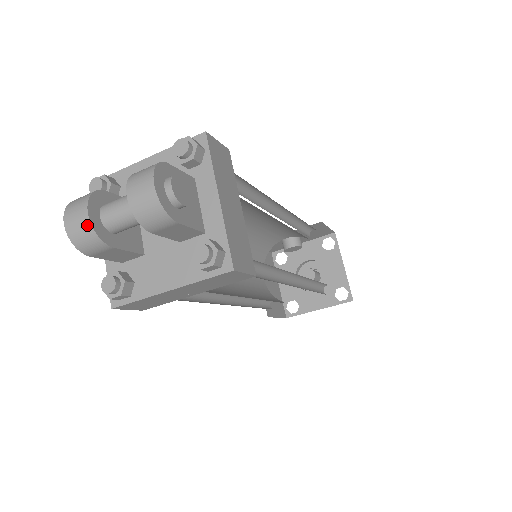
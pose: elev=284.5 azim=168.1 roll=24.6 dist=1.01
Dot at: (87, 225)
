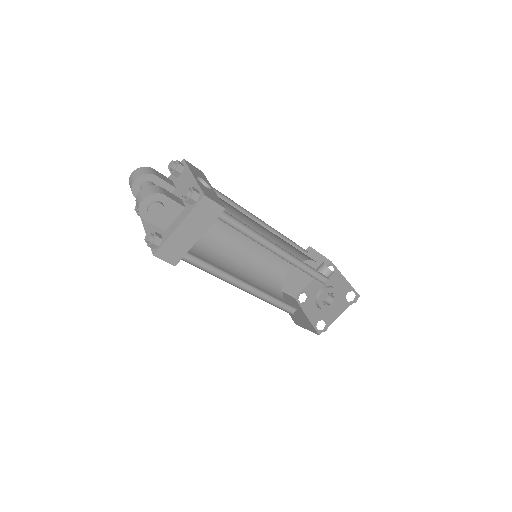
Dot at: (131, 184)
